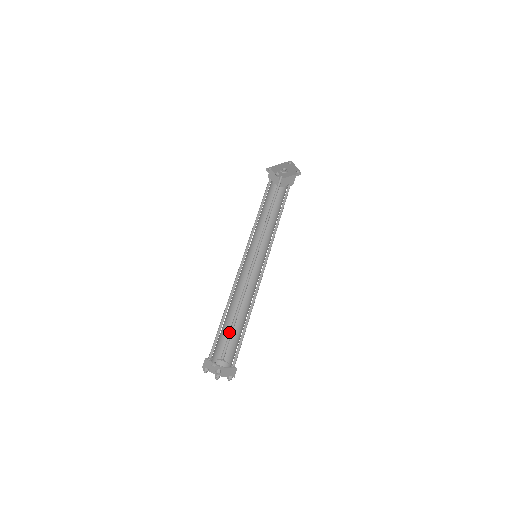
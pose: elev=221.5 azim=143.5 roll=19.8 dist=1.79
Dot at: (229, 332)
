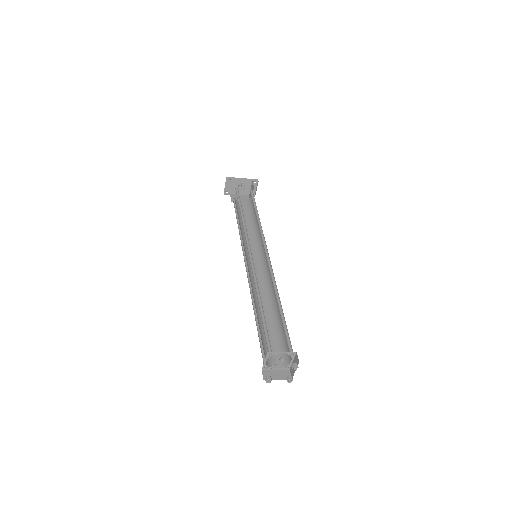
Dot at: (283, 325)
